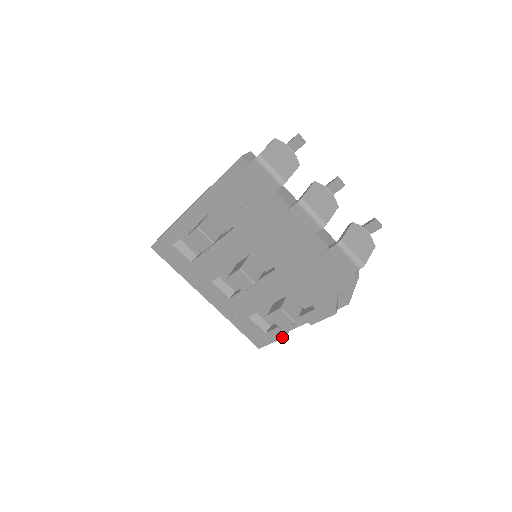
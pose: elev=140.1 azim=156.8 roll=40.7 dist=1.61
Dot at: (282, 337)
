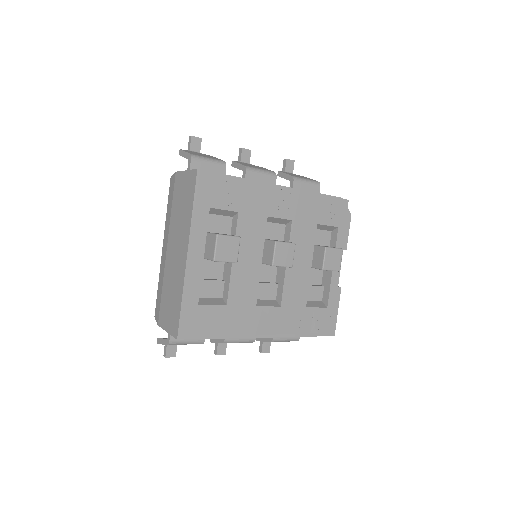
Dot at: (339, 294)
